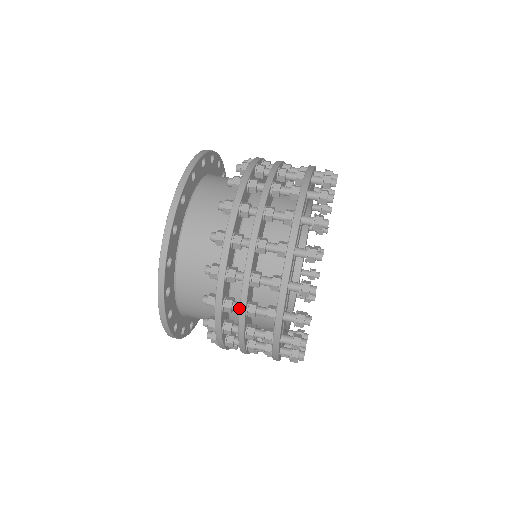
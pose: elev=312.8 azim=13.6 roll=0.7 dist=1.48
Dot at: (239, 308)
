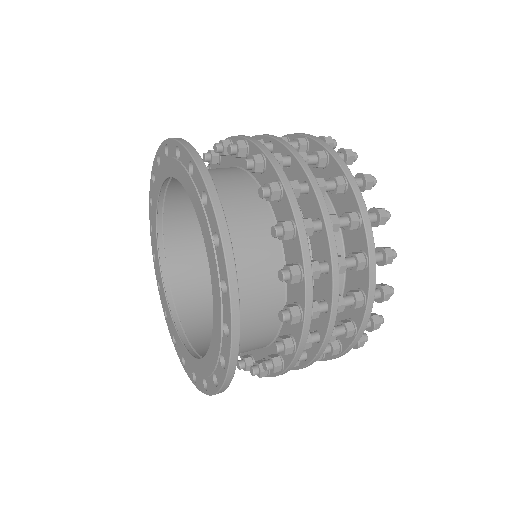
Dot at: occluded
